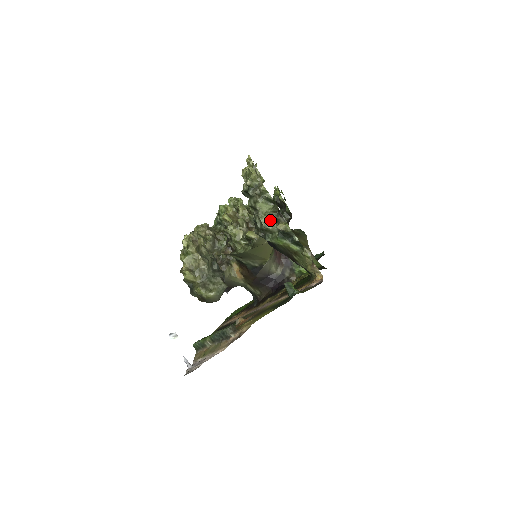
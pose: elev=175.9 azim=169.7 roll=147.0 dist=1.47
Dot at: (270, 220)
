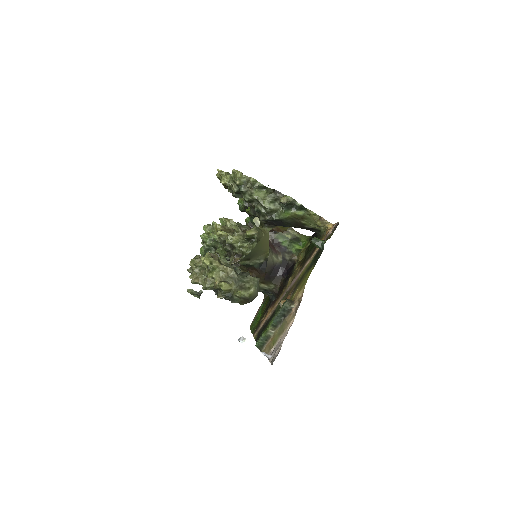
Dot at: (271, 201)
